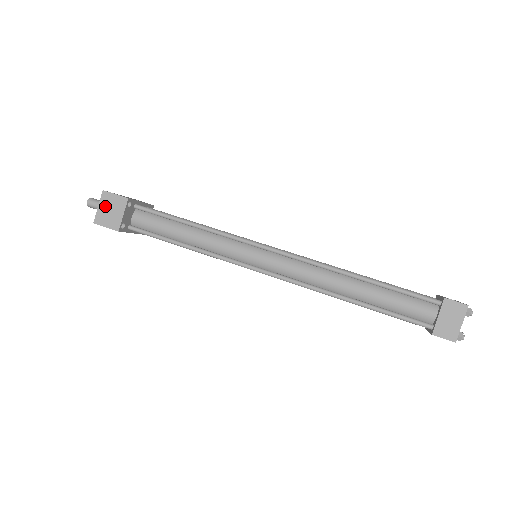
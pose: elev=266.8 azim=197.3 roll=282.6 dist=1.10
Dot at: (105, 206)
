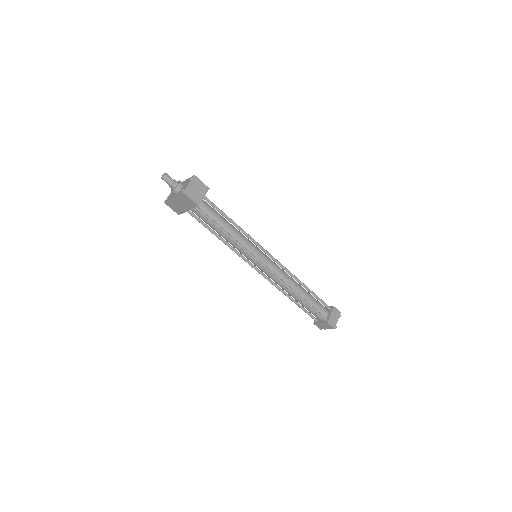
Dot at: (194, 185)
